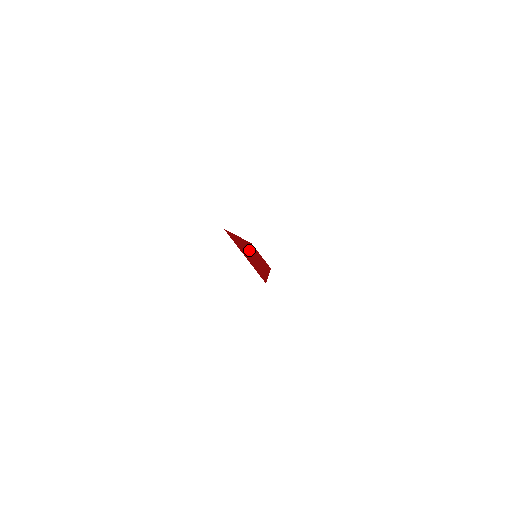
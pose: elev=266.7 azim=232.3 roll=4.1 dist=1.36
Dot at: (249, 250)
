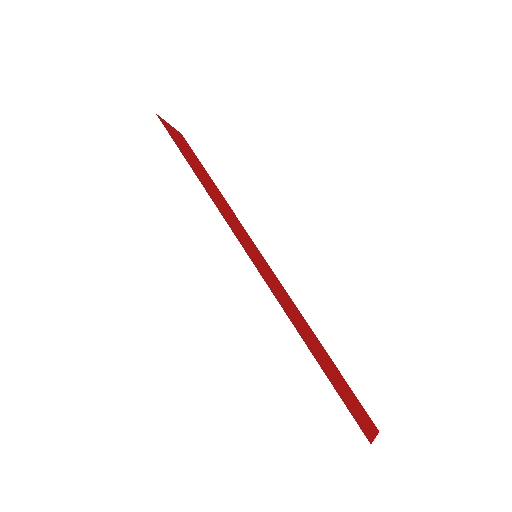
Dot at: (283, 301)
